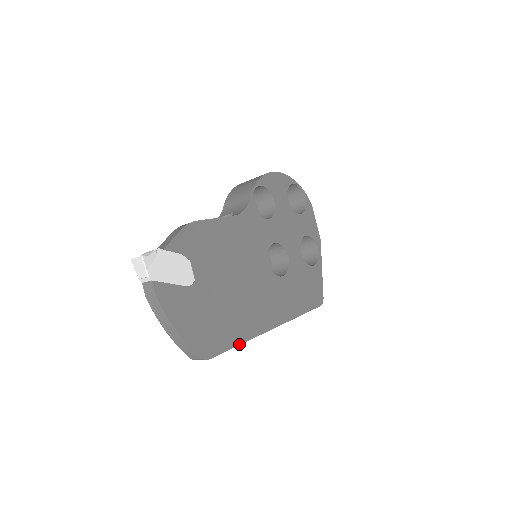
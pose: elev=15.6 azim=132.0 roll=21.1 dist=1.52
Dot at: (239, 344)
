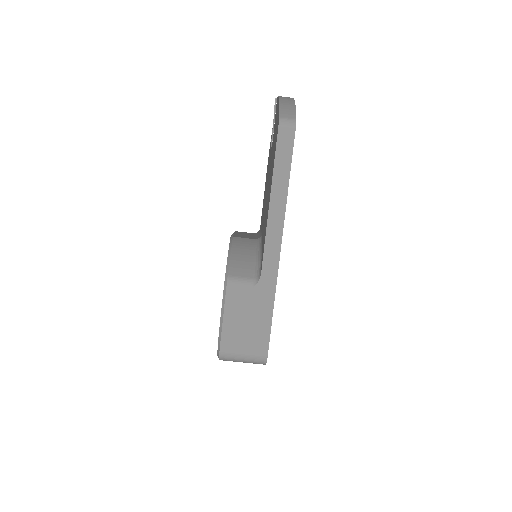
Dot at: occluded
